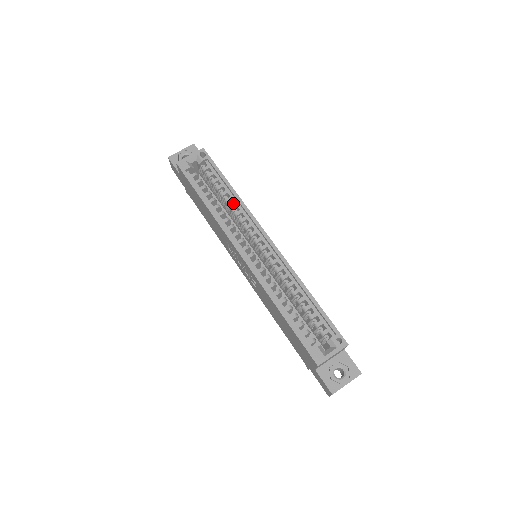
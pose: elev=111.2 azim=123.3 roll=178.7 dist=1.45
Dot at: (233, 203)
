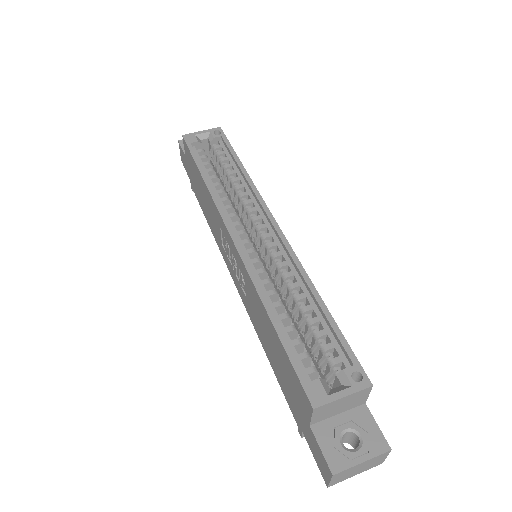
Dot at: occluded
